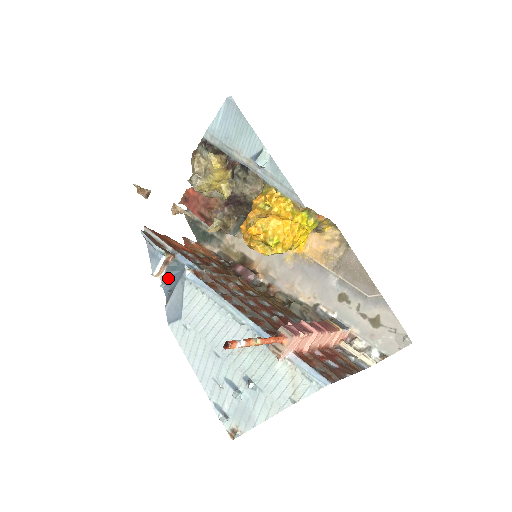
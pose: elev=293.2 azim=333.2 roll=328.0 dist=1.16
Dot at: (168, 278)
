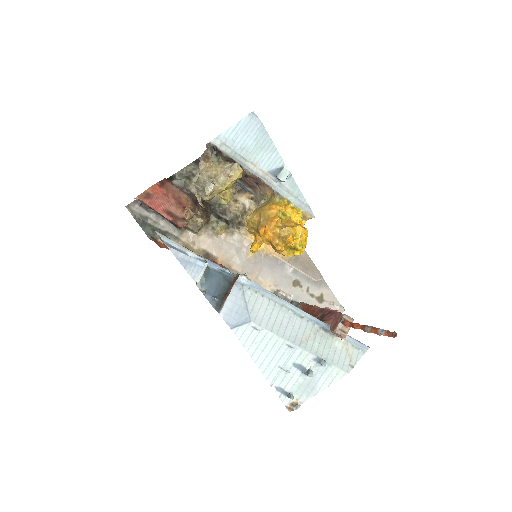
Dot at: (205, 284)
